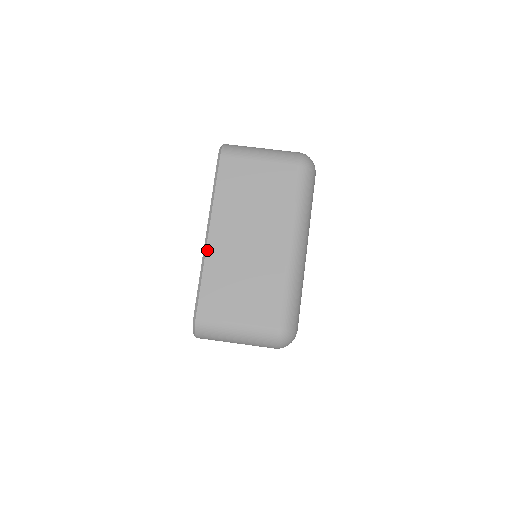
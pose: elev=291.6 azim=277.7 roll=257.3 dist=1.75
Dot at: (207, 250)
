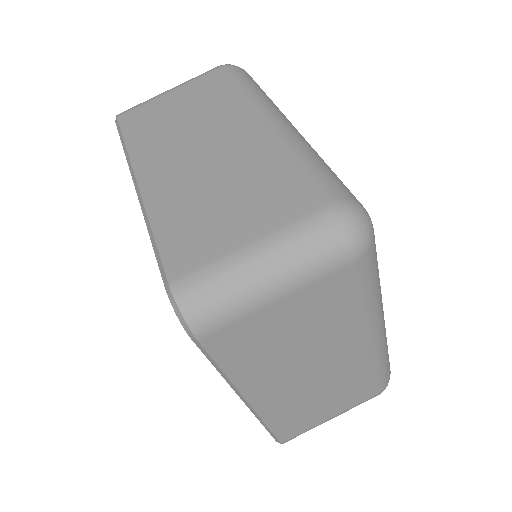
Dot at: (144, 198)
